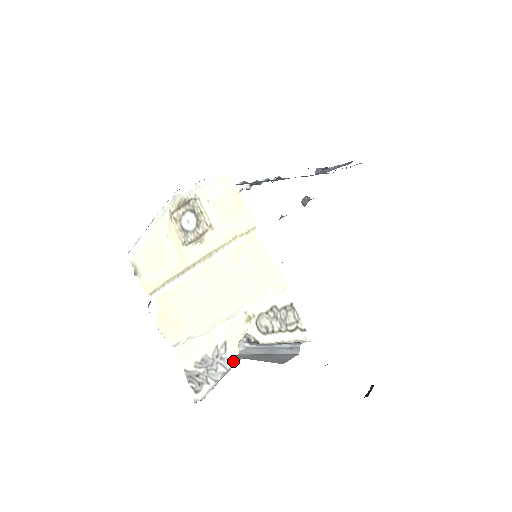
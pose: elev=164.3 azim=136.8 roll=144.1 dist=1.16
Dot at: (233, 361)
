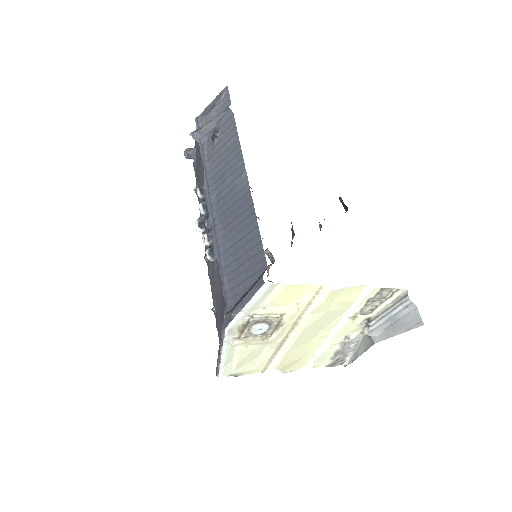
Dot at: (358, 337)
